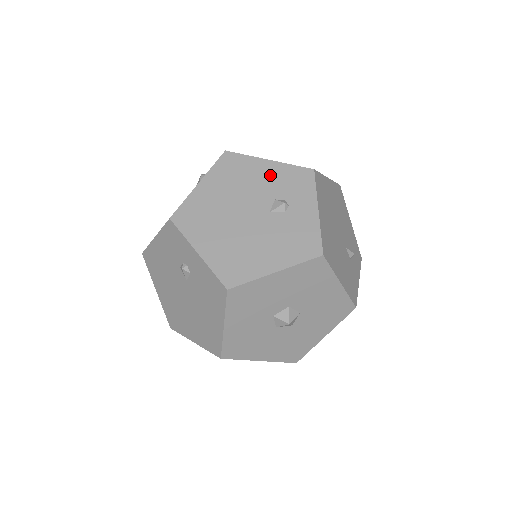
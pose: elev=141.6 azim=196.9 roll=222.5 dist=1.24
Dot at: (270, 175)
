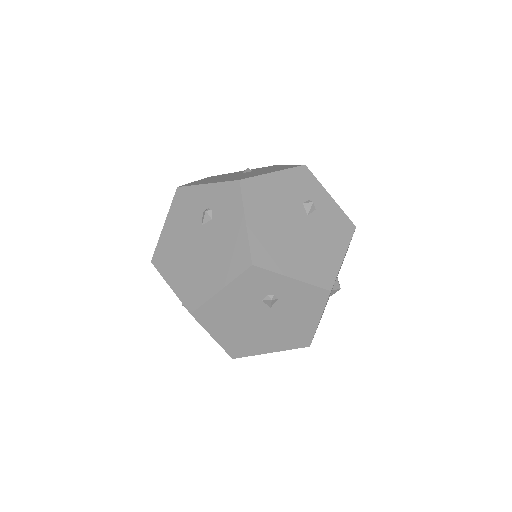
Dot at: (285, 185)
